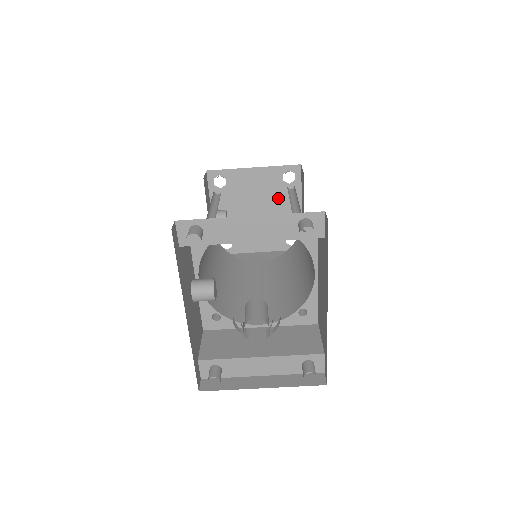
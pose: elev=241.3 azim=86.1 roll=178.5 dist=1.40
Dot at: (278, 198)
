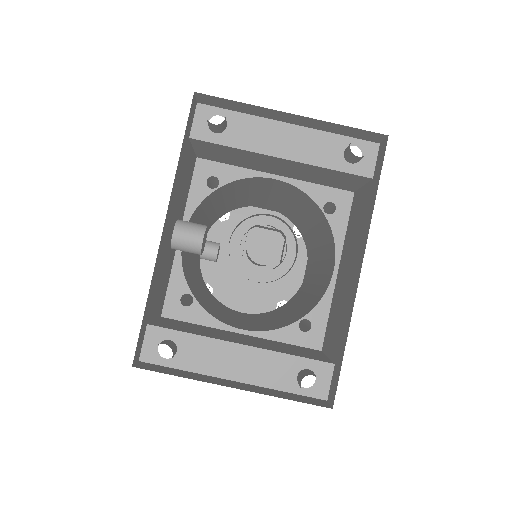
Dot at: (281, 251)
